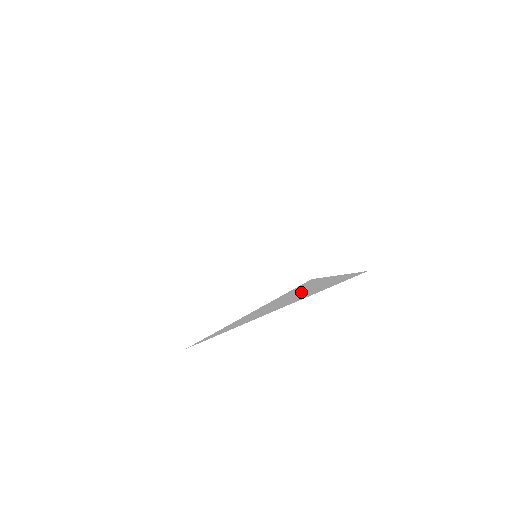
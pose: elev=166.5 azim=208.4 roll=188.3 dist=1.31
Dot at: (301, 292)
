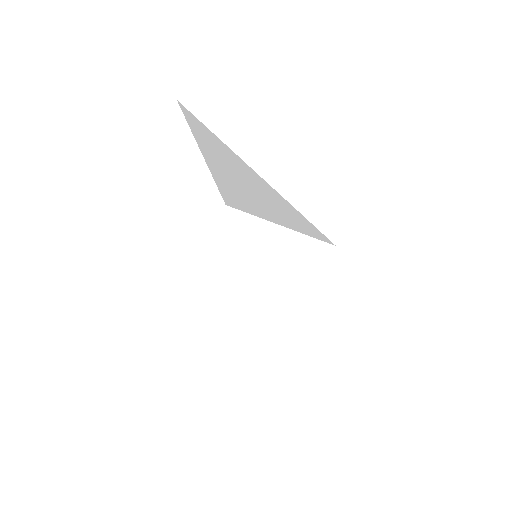
Dot at: occluded
